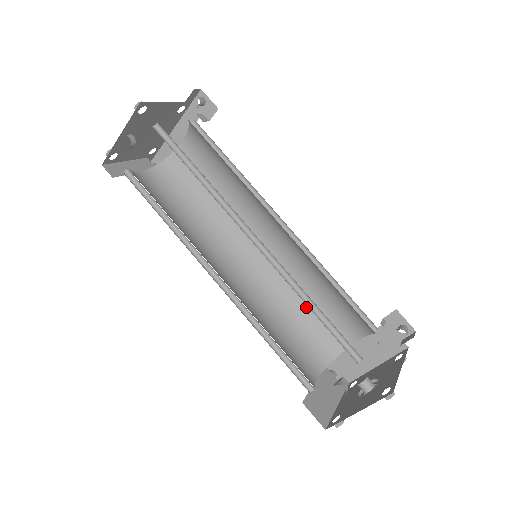
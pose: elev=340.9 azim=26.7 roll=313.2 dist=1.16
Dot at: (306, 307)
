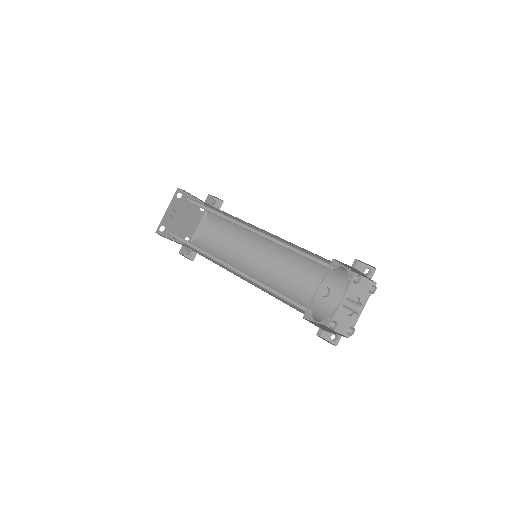
Dot at: (300, 291)
